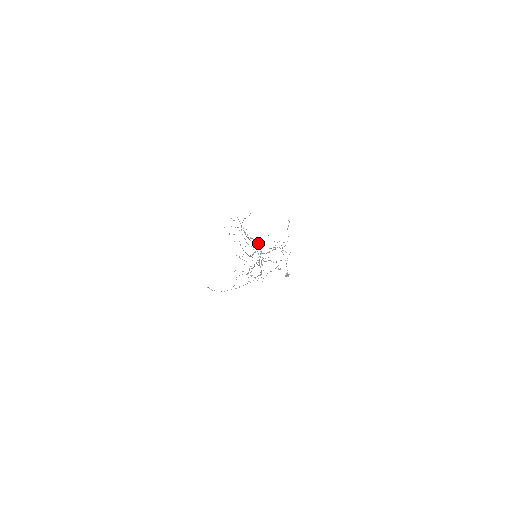
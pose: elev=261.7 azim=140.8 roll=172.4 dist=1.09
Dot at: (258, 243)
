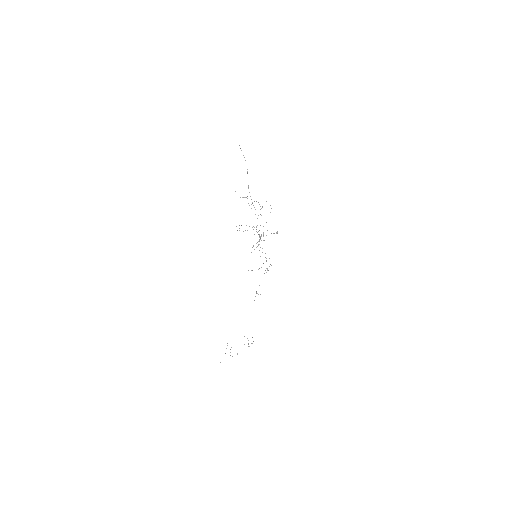
Dot at: occluded
